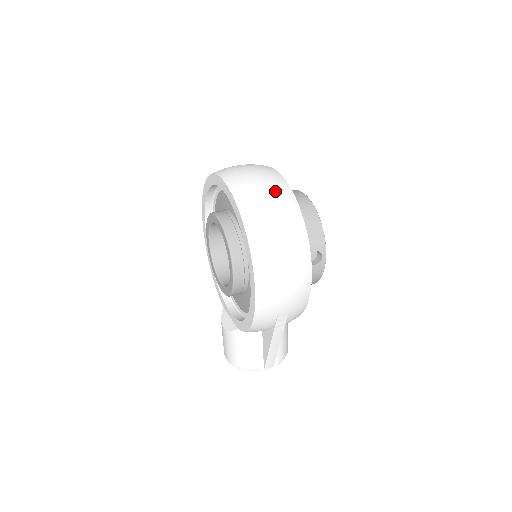
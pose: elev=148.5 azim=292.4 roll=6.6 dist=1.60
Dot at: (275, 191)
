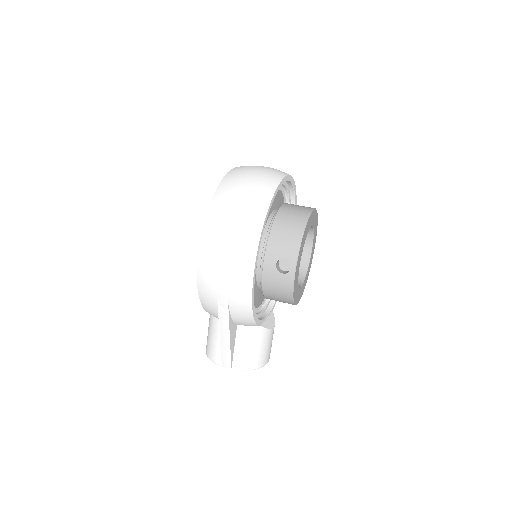
Dot at: (257, 183)
